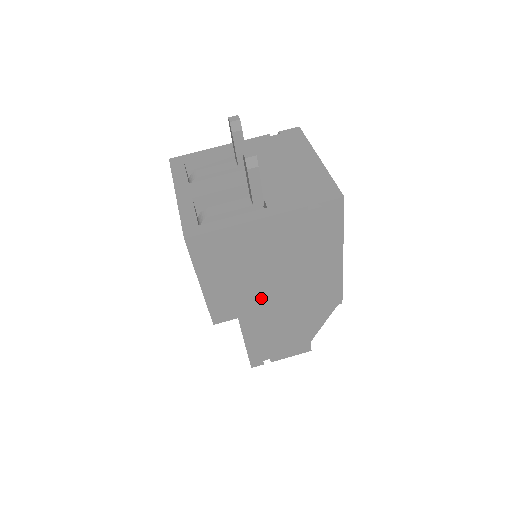
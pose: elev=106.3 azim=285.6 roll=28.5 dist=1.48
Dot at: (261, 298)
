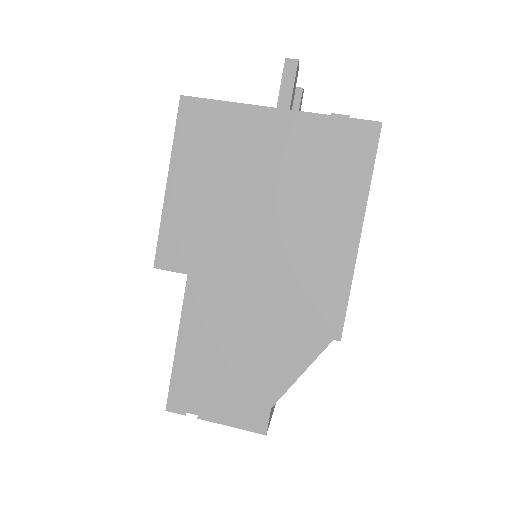
Dot at: (230, 252)
